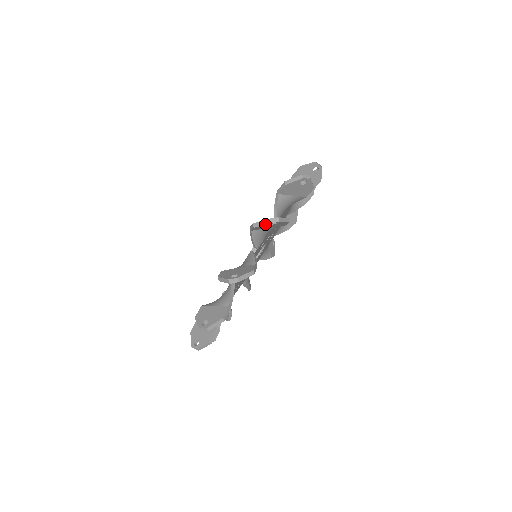
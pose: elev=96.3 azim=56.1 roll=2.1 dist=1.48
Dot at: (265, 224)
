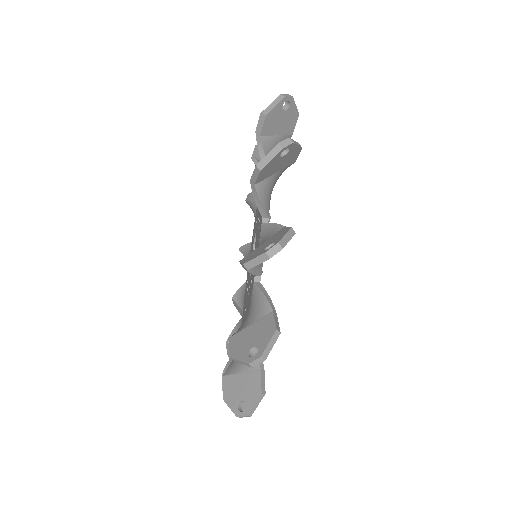
Dot at: occluded
